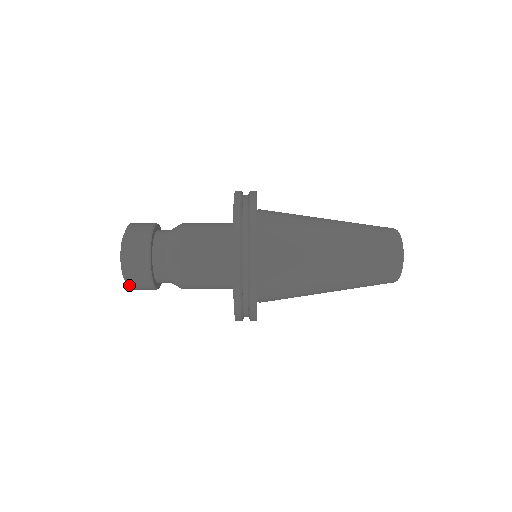
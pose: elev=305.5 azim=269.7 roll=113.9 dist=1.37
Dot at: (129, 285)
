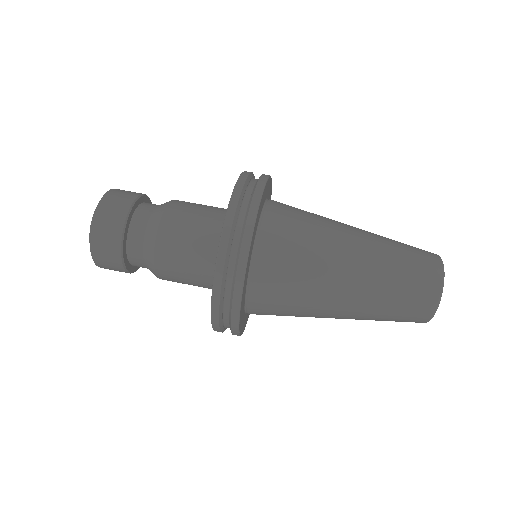
Dot at: (93, 249)
